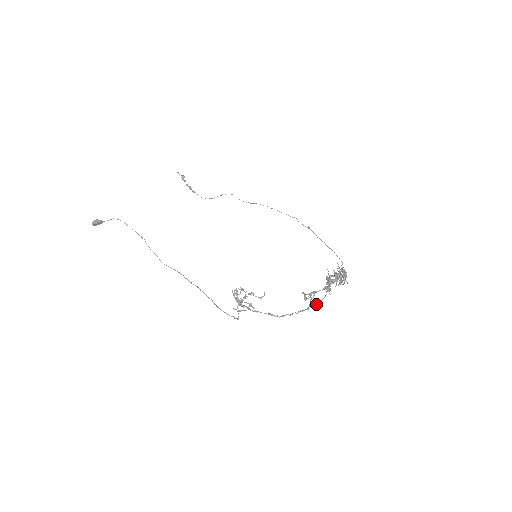
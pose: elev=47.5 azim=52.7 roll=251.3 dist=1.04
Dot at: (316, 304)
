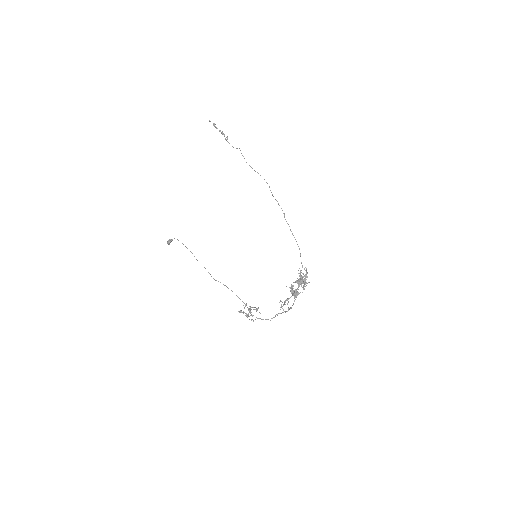
Dot at: (290, 308)
